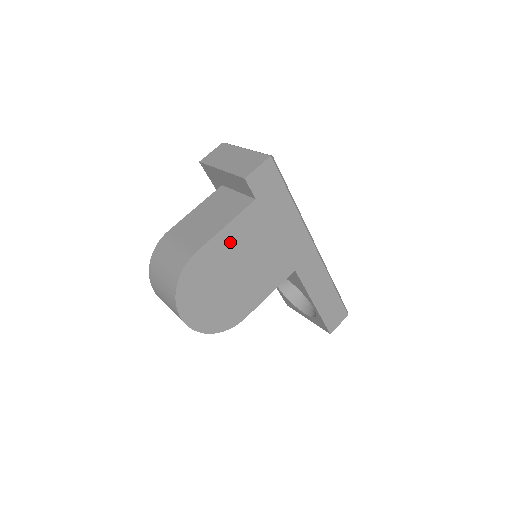
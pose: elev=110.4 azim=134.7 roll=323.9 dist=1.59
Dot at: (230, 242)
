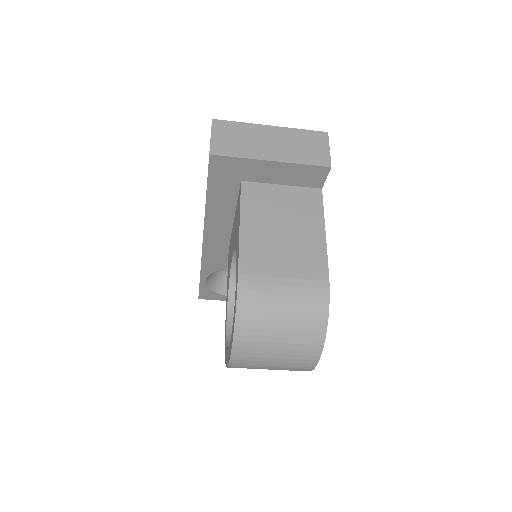
Dot at: occluded
